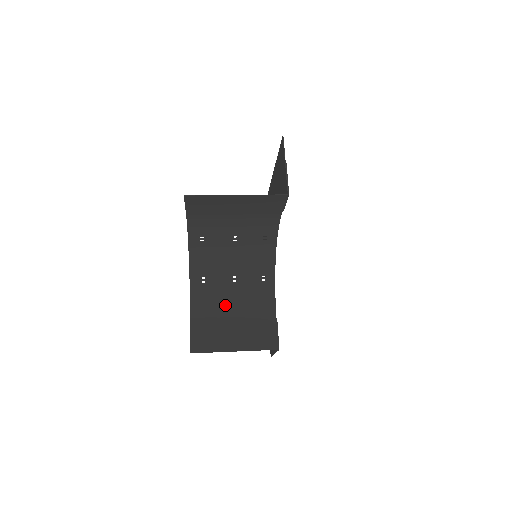
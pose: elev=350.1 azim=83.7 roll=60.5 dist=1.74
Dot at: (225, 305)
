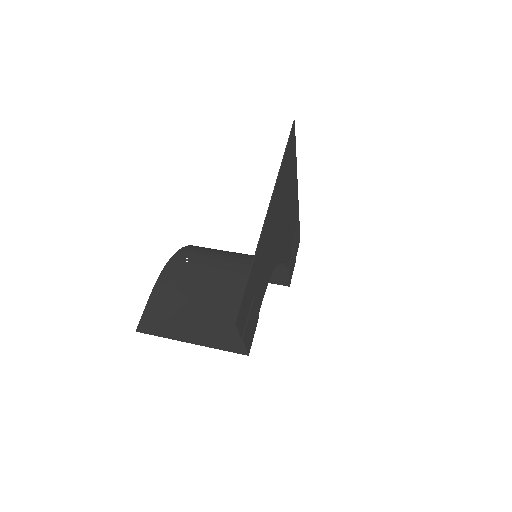
Dot at: occluded
